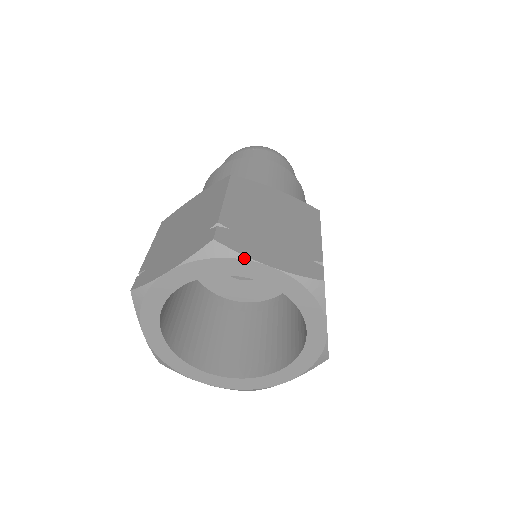
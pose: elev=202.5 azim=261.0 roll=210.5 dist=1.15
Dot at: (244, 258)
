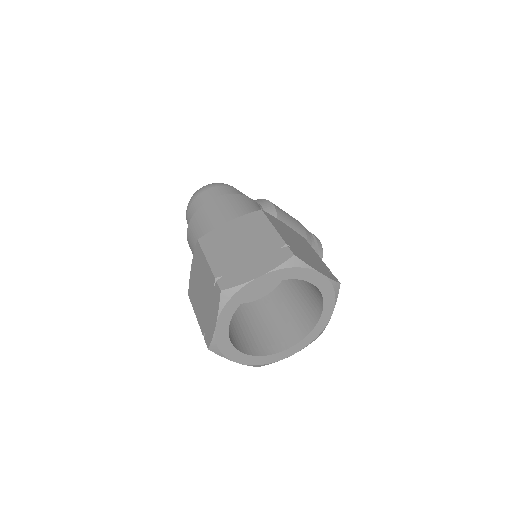
Dot at: (244, 285)
